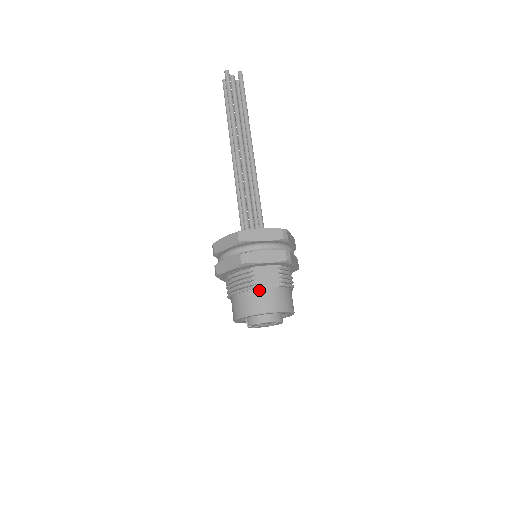
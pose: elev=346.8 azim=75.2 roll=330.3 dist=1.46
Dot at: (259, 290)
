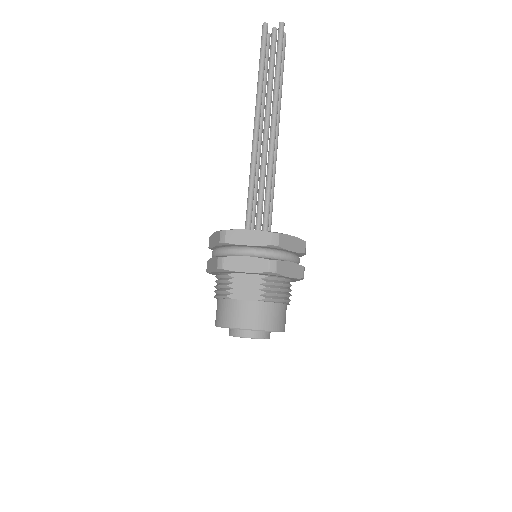
Dot at: (234, 301)
